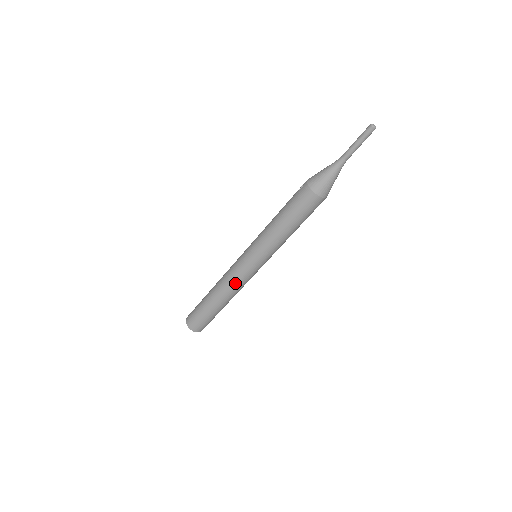
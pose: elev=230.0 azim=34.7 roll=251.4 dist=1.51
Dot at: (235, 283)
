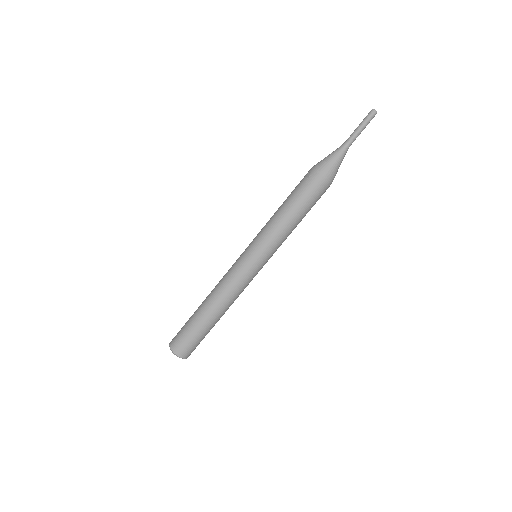
Dot at: (238, 290)
